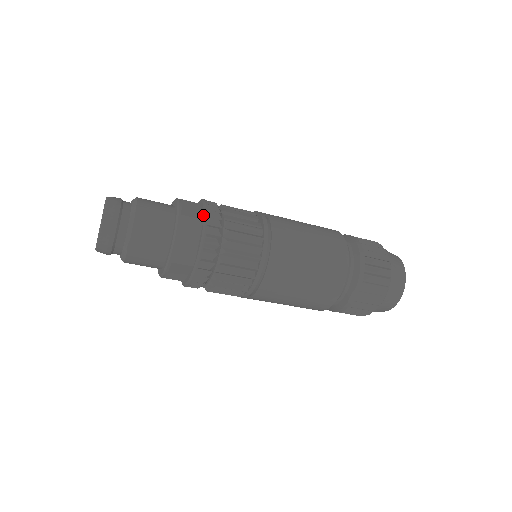
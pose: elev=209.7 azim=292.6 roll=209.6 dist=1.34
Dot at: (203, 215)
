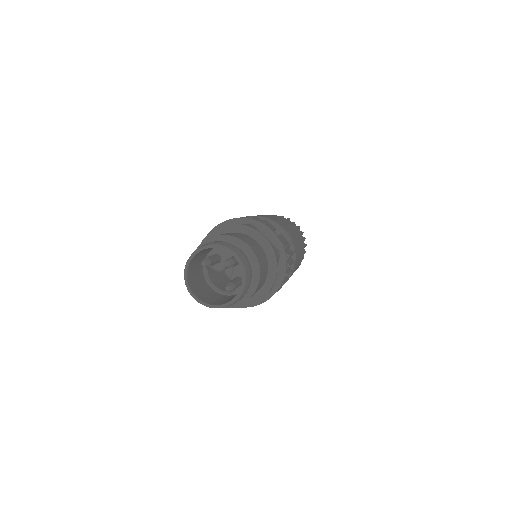
Dot at: (278, 246)
